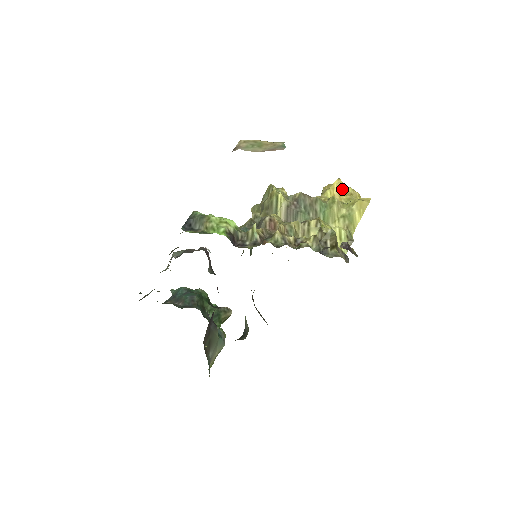
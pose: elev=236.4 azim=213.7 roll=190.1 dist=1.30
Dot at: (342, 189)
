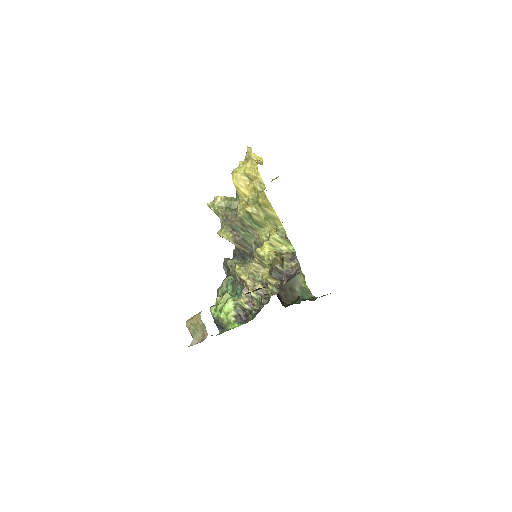
Dot at: (242, 179)
